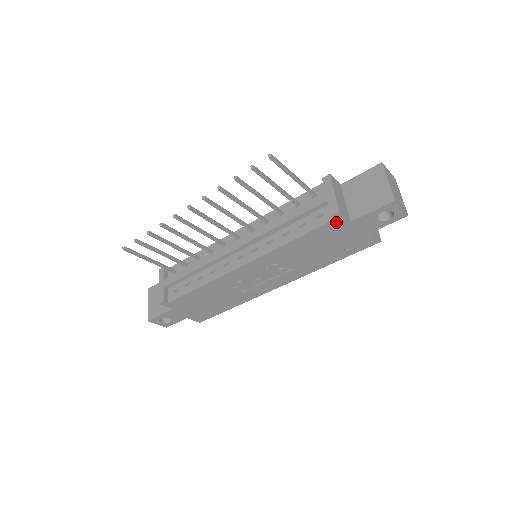
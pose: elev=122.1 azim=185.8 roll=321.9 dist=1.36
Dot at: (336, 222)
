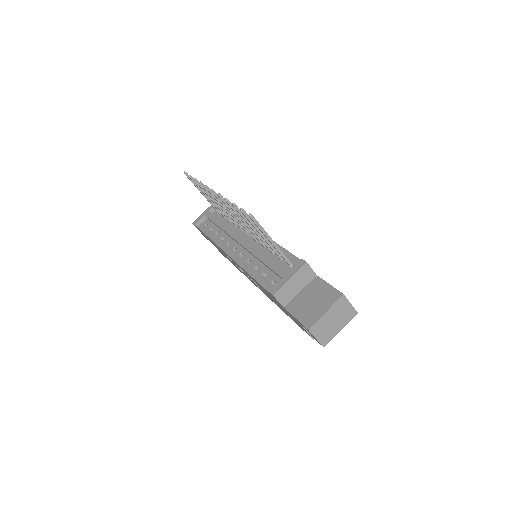
Dot at: occluded
